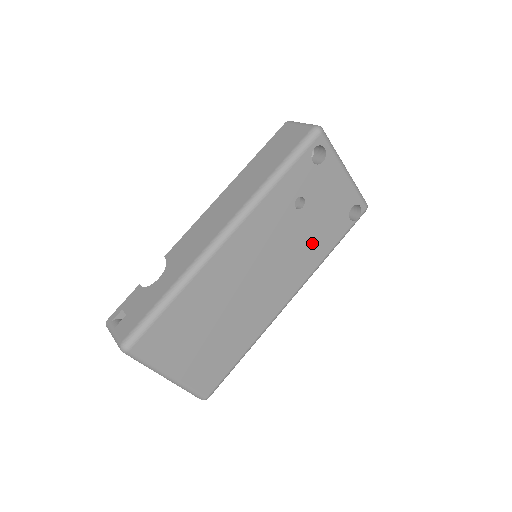
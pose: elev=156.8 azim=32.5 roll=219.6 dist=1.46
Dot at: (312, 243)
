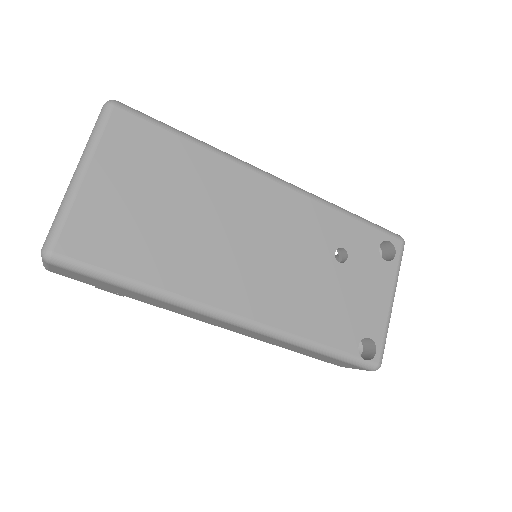
Dot at: (313, 304)
